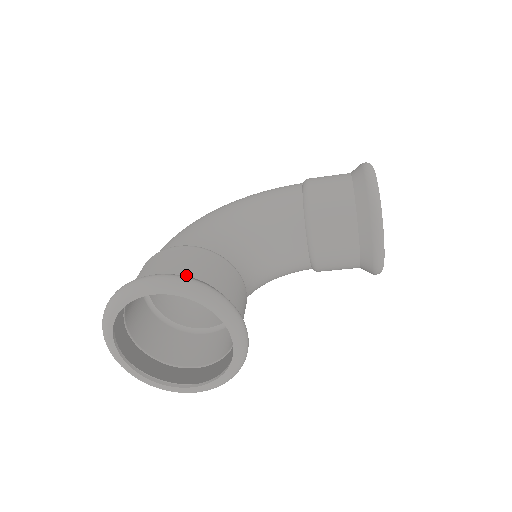
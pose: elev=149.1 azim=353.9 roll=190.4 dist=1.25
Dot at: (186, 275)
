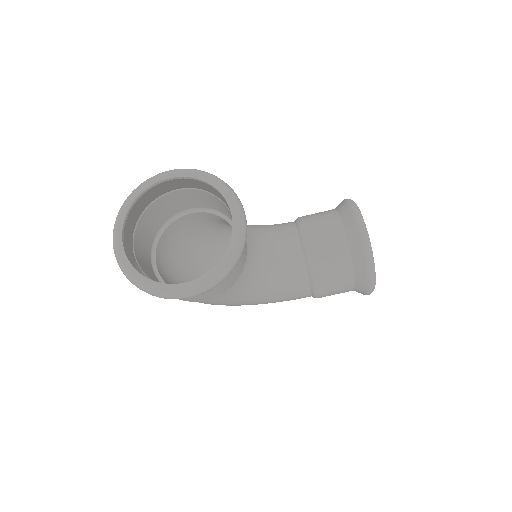
Dot at: (195, 186)
